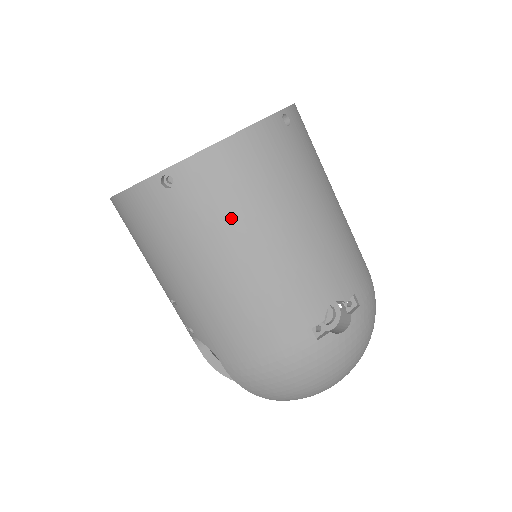
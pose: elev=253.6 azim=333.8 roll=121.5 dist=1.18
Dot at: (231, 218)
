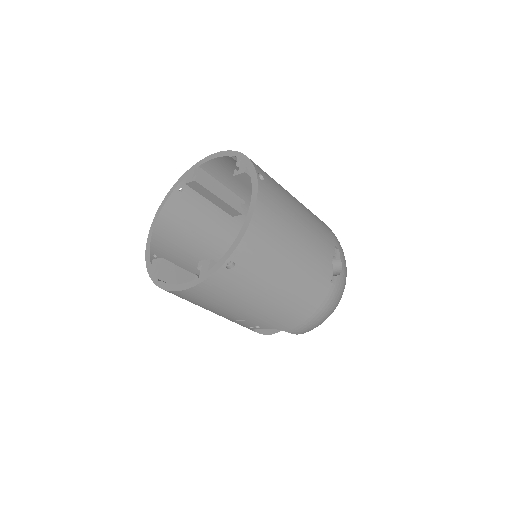
Dot at: (273, 259)
